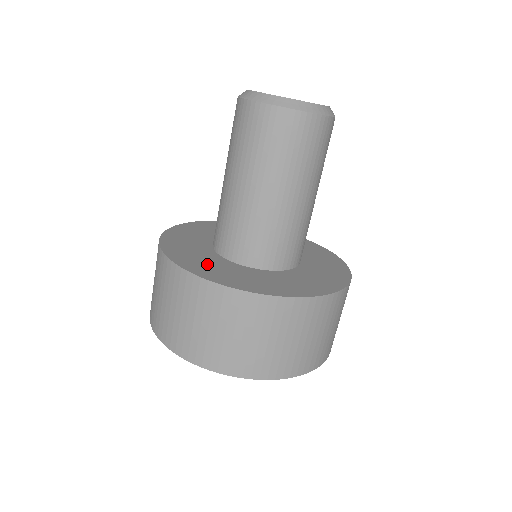
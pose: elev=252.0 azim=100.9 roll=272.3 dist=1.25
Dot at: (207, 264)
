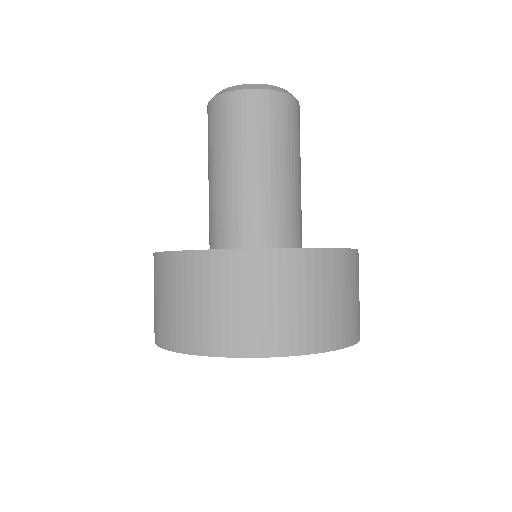
Dot at: occluded
